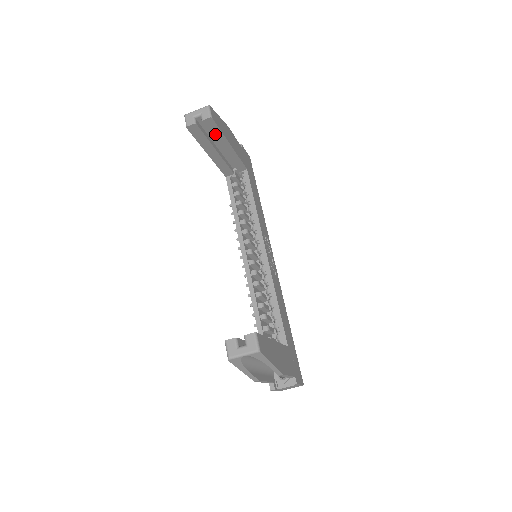
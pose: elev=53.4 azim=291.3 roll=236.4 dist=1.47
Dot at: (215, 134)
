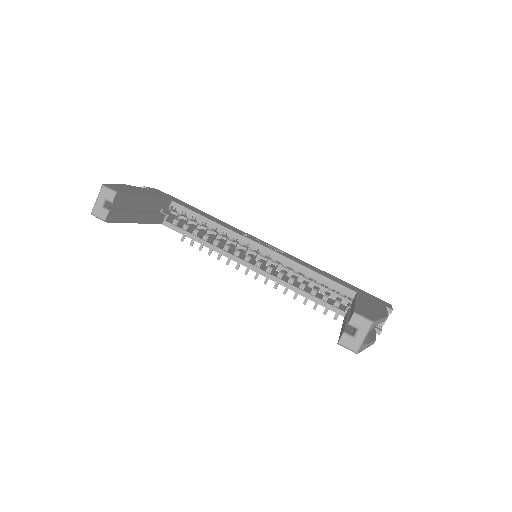
Dot at: (129, 202)
